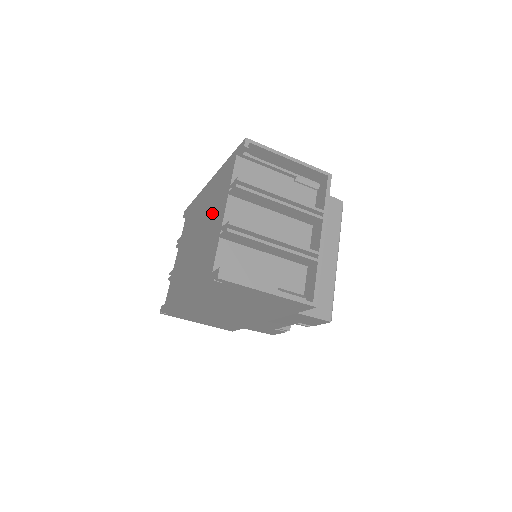
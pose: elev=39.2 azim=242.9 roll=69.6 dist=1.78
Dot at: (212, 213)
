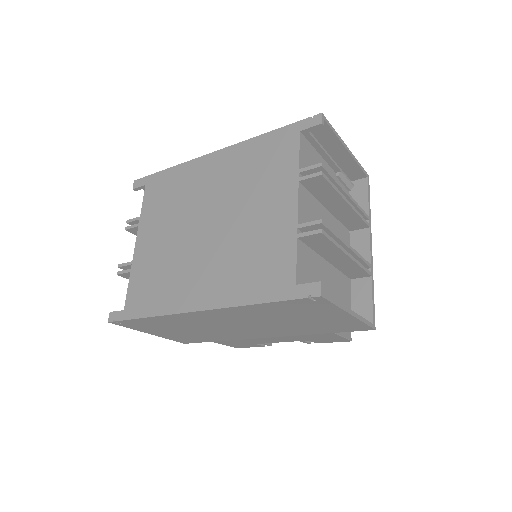
Dot at: (251, 199)
